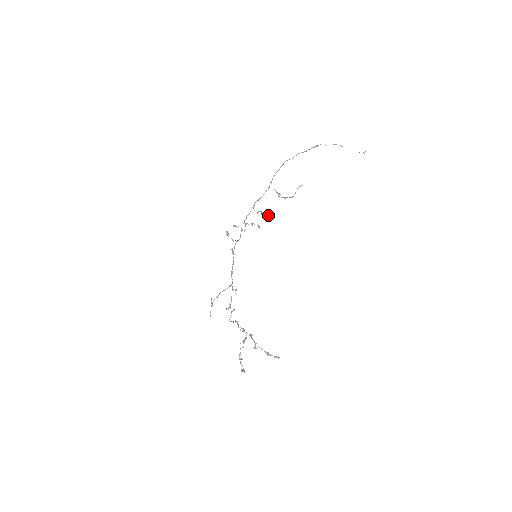
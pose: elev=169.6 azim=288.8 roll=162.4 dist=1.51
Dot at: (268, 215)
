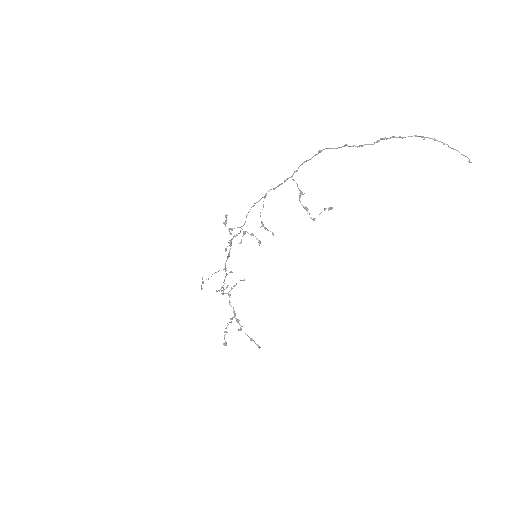
Dot at: (273, 235)
